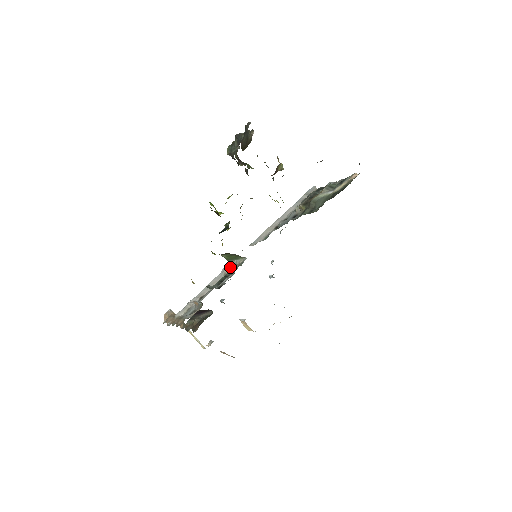
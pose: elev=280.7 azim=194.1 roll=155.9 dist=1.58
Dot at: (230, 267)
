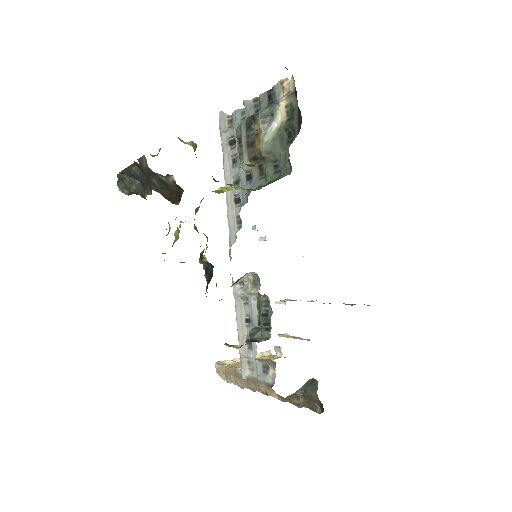
Dot at: (240, 287)
